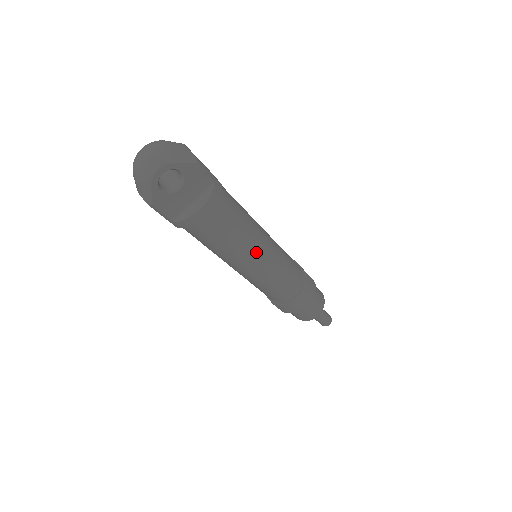
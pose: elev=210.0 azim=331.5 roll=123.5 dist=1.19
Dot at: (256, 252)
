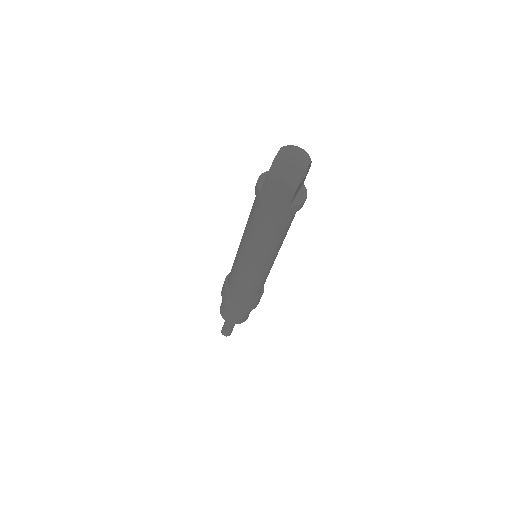
Dot at: occluded
